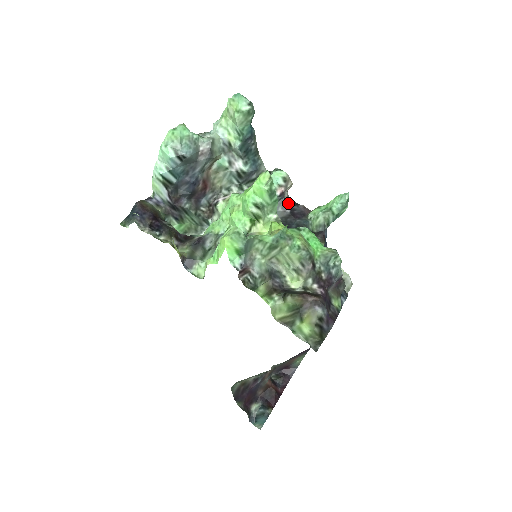
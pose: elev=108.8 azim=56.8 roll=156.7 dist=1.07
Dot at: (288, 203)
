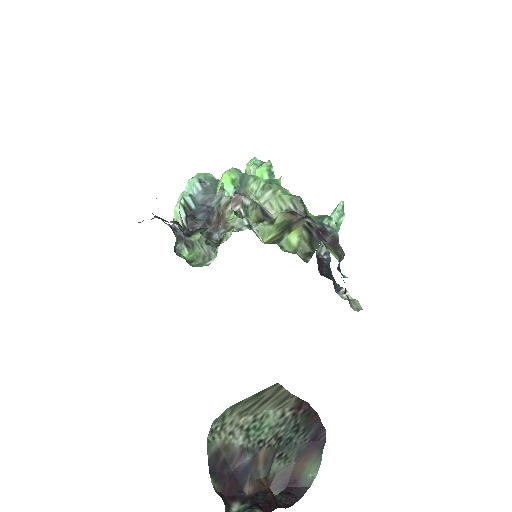
Dot at: occluded
